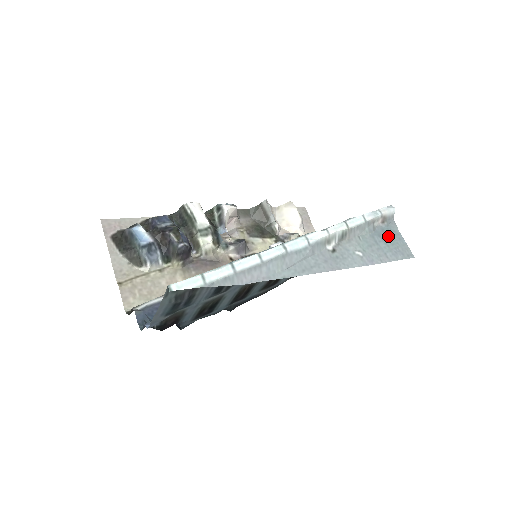
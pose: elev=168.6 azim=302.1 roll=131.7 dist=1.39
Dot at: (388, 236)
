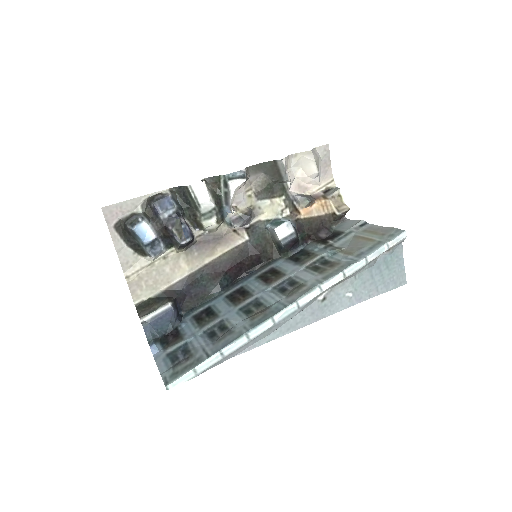
Dot at: (388, 265)
